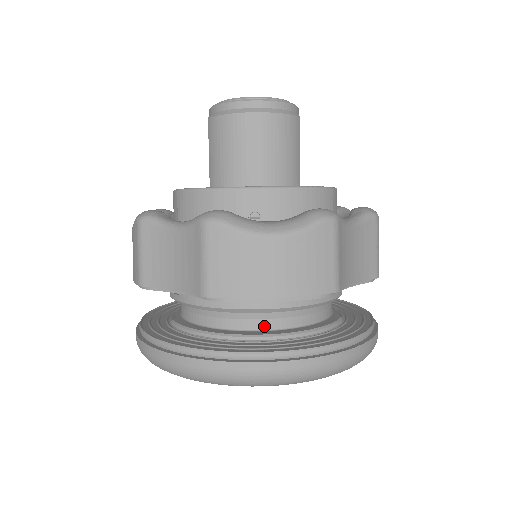
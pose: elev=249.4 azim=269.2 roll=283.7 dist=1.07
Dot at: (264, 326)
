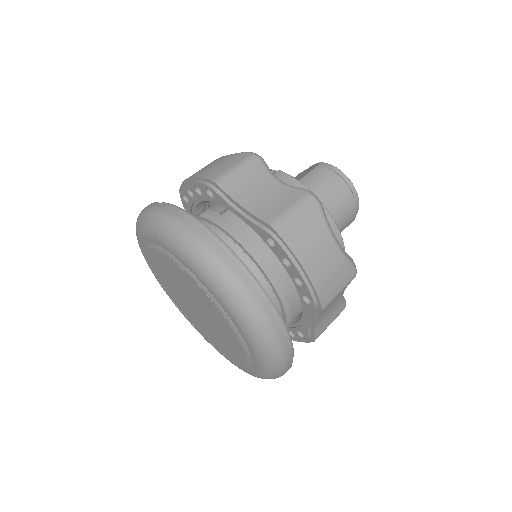
Dot at: occluded
